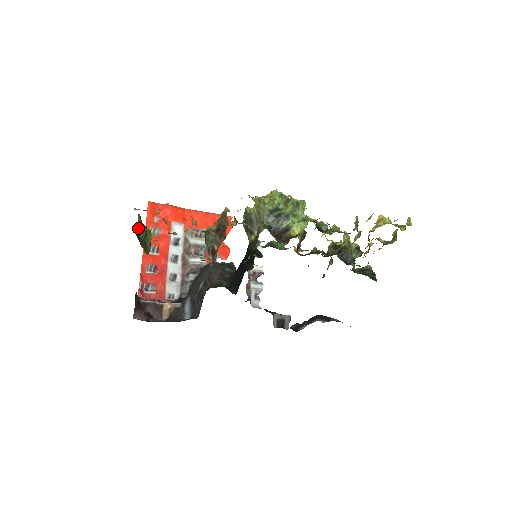
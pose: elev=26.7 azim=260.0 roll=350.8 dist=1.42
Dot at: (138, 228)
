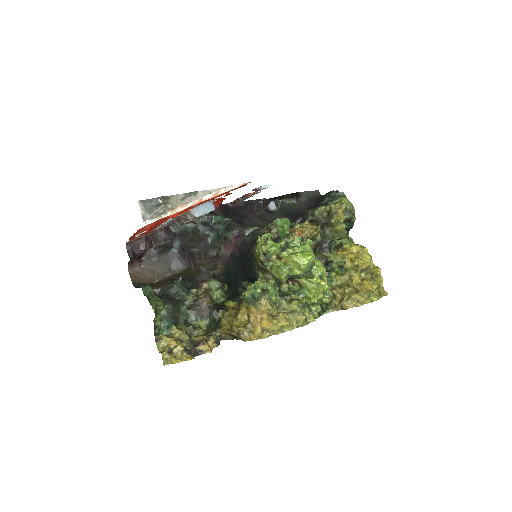
Dot at: (160, 340)
